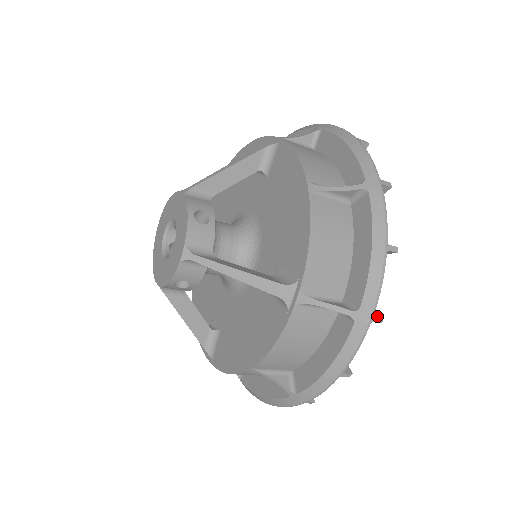
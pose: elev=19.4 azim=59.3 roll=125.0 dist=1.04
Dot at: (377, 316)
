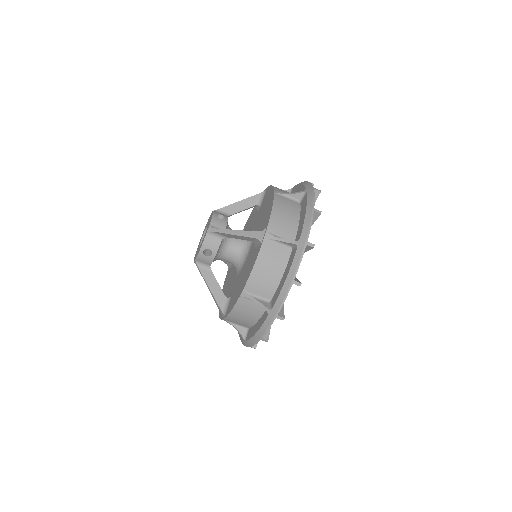
Dot at: (310, 243)
